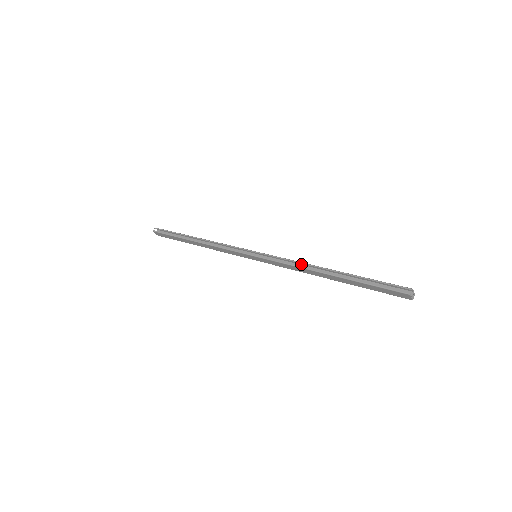
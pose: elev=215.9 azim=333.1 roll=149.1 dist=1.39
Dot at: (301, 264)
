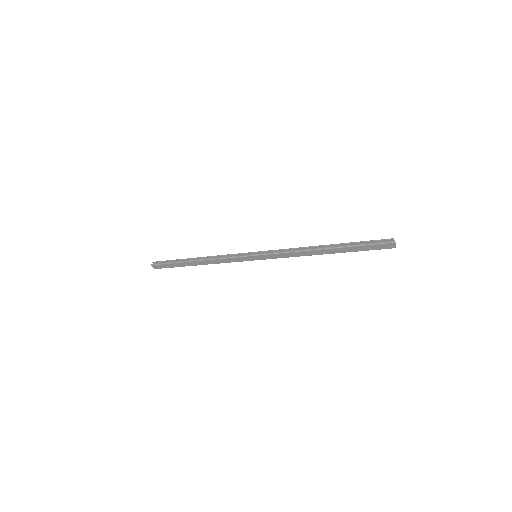
Dot at: (298, 250)
